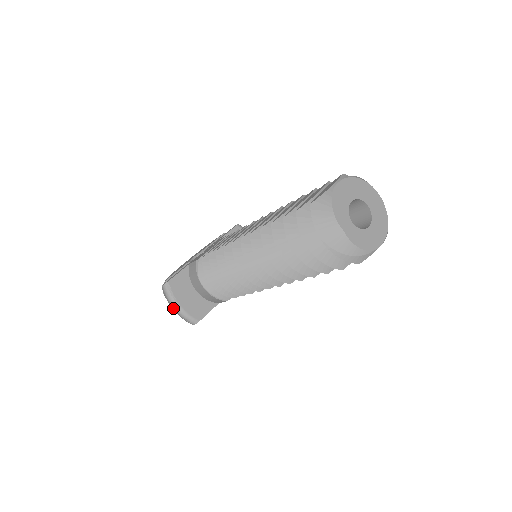
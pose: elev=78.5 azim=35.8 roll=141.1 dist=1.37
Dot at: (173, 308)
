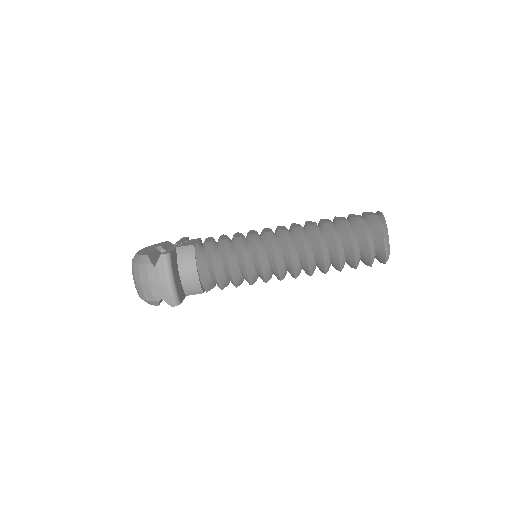
Dot at: (167, 281)
